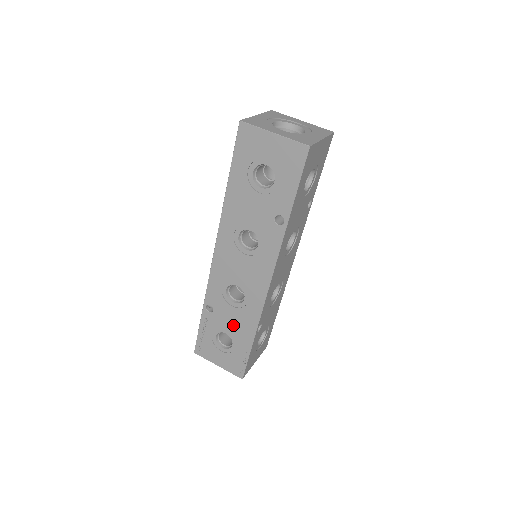
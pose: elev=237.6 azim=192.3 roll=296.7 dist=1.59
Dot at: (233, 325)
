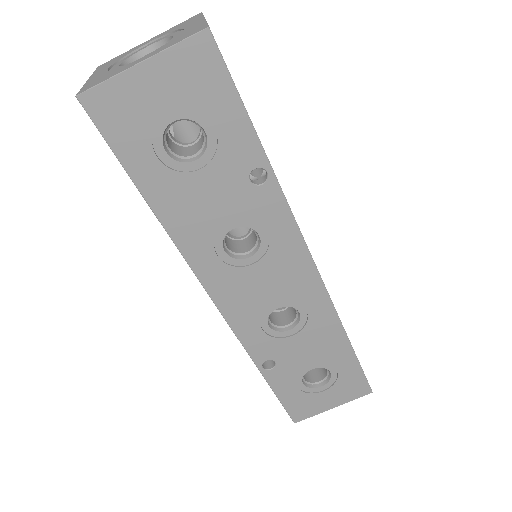
Dot at: occluded
